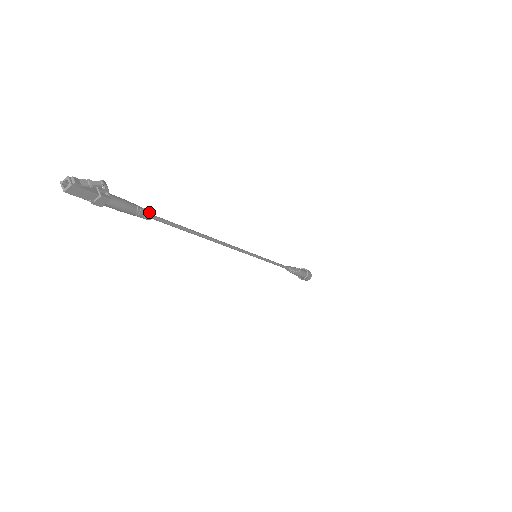
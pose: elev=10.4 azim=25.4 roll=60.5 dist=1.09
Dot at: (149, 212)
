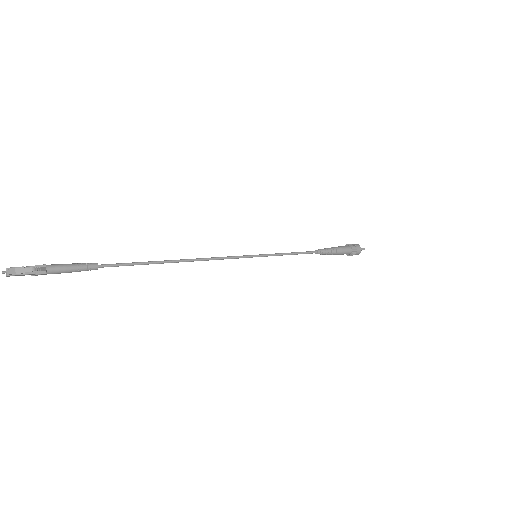
Dot at: (94, 267)
